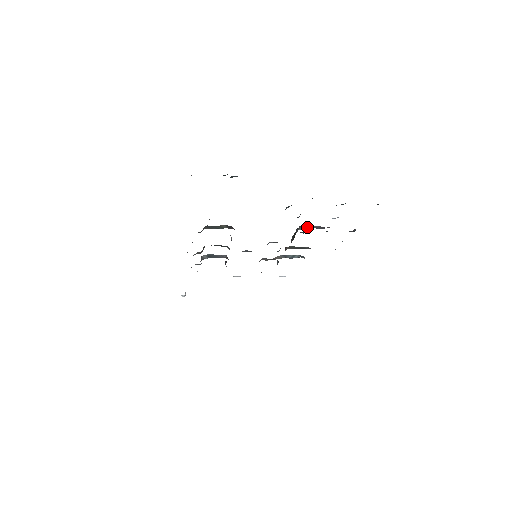
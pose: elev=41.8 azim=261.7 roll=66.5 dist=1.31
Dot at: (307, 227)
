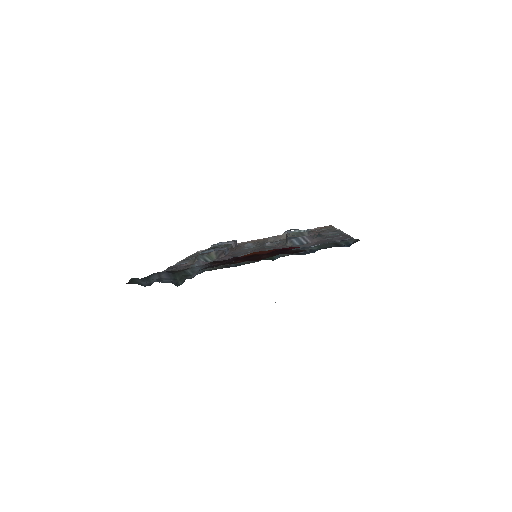
Dot at: (294, 243)
